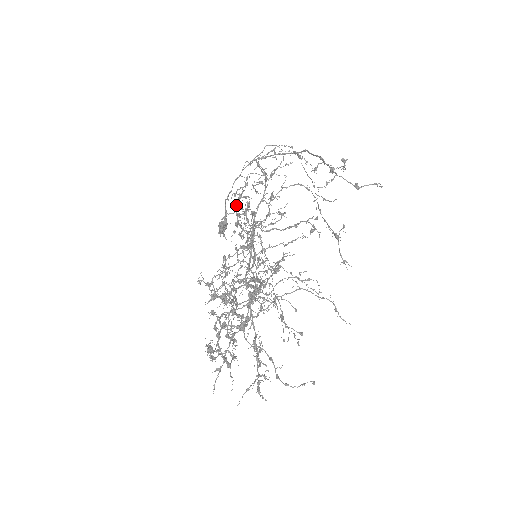
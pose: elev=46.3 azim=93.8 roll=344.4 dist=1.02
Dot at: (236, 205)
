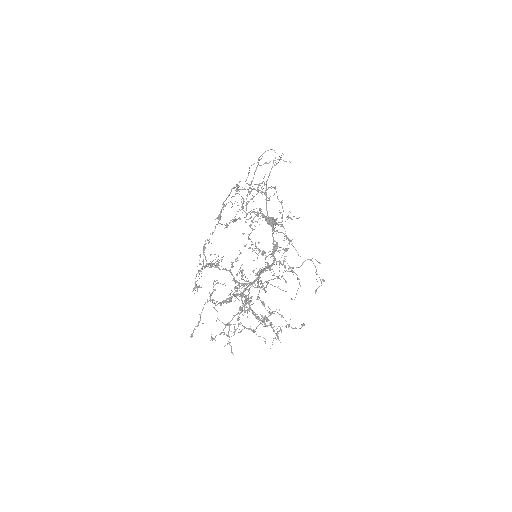
Dot at: occluded
